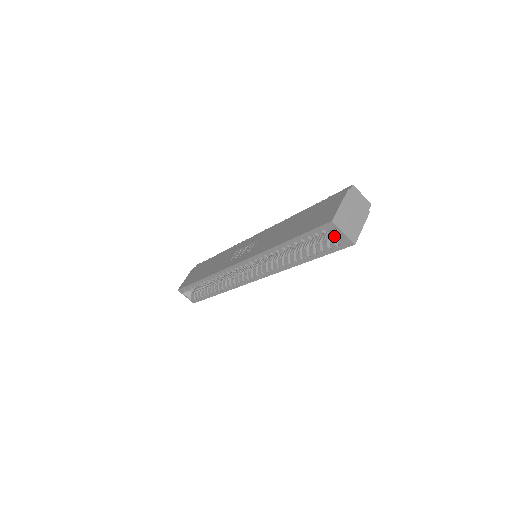
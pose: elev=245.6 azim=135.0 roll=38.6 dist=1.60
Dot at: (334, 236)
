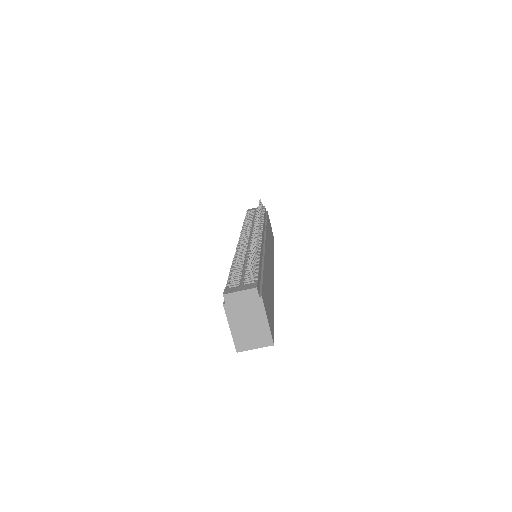
Dot at: occluded
